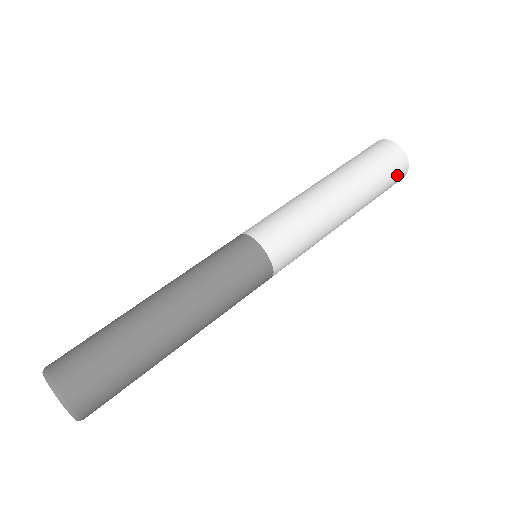
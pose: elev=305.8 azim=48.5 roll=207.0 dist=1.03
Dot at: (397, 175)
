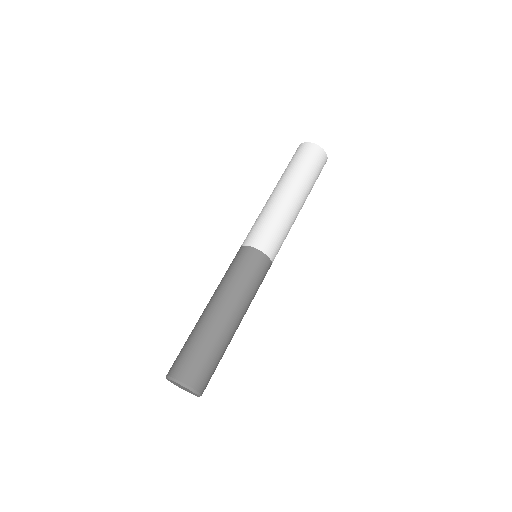
Dot at: occluded
